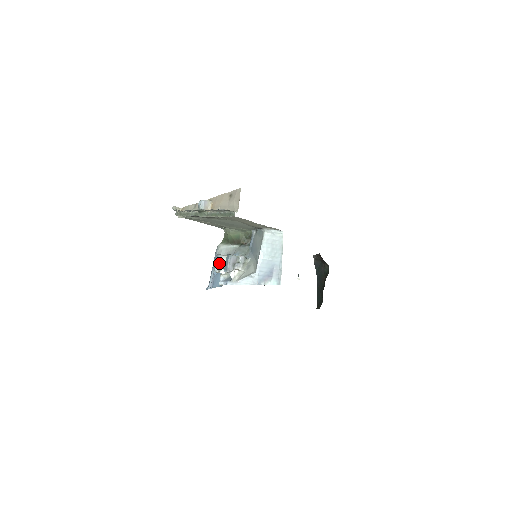
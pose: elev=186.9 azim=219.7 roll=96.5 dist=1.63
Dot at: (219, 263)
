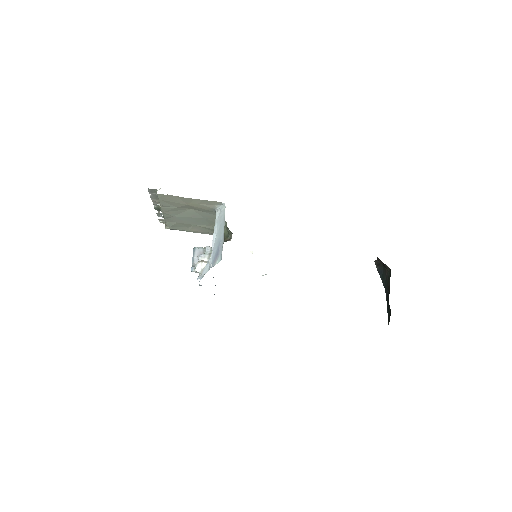
Dot at: occluded
